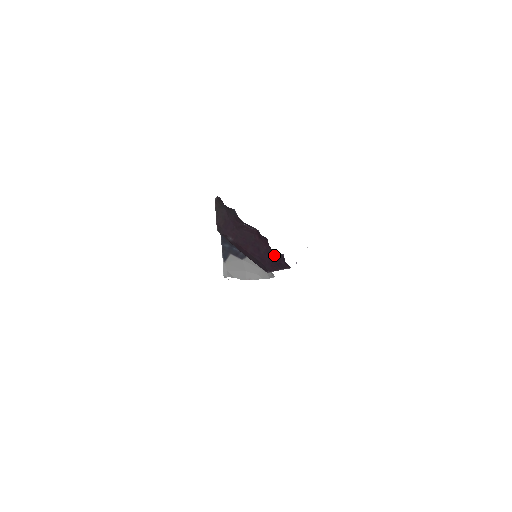
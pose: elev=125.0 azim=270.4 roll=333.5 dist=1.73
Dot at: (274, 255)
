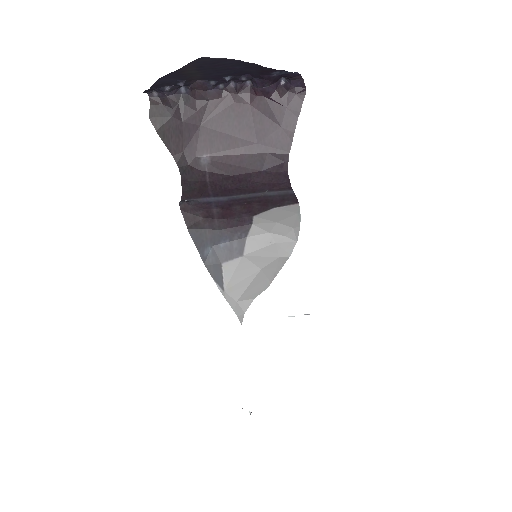
Dot at: (273, 102)
